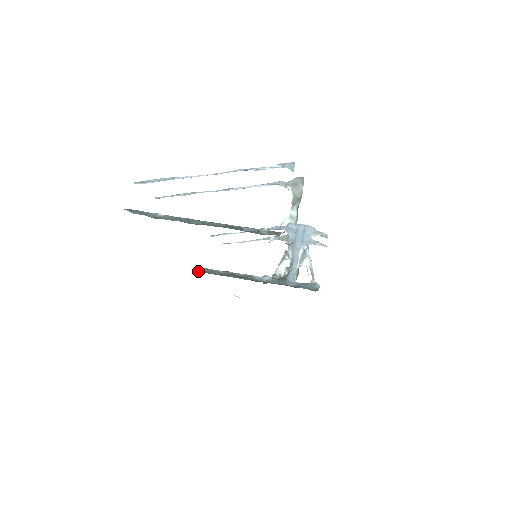
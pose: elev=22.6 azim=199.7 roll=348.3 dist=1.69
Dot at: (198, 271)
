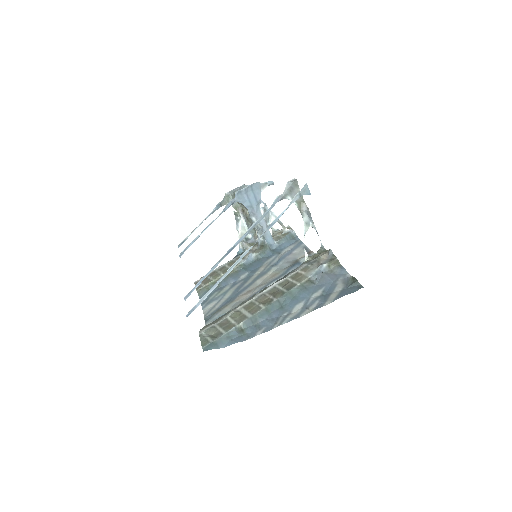
Dot at: occluded
